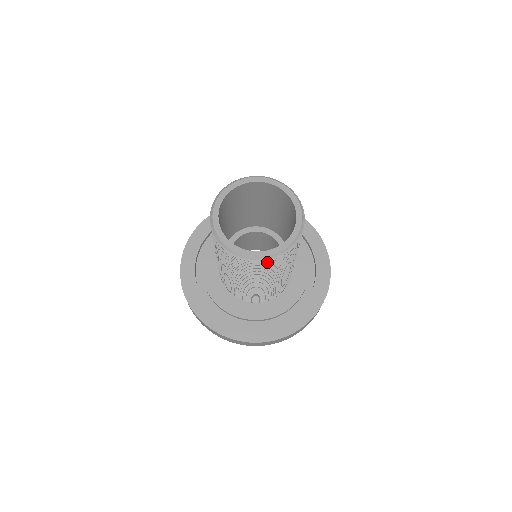
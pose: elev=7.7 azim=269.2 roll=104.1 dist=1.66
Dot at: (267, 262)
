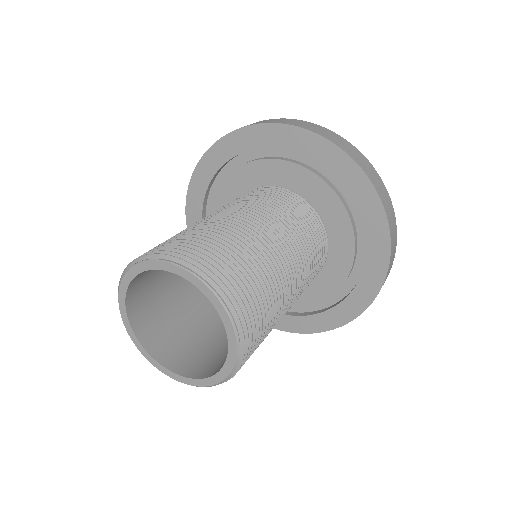
Dot at: occluded
